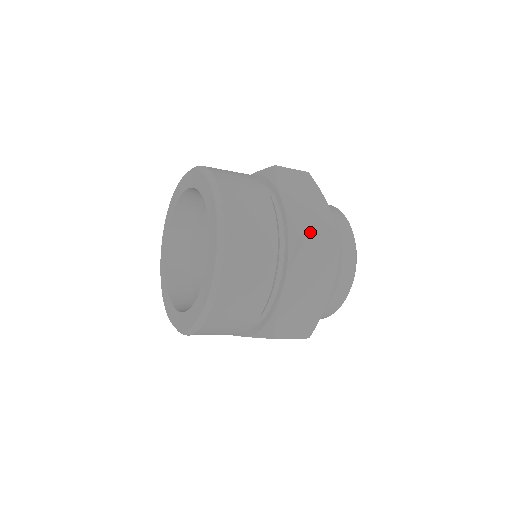
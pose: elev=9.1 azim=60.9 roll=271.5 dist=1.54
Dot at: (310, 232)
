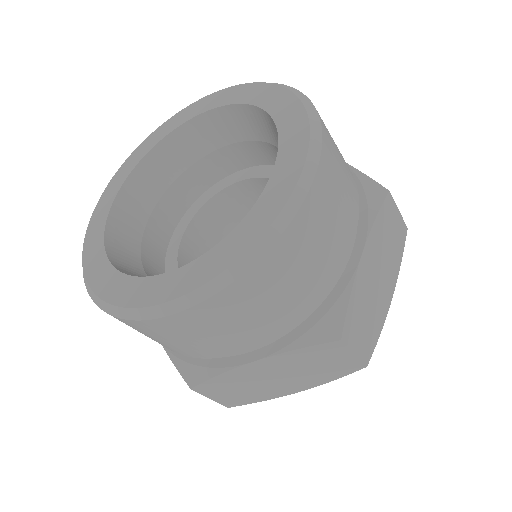
Dot at: occluded
